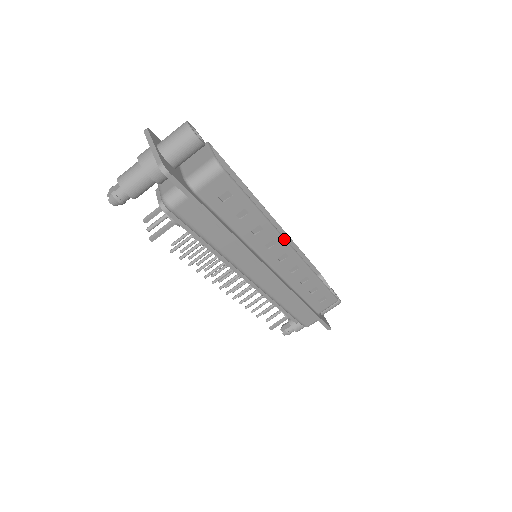
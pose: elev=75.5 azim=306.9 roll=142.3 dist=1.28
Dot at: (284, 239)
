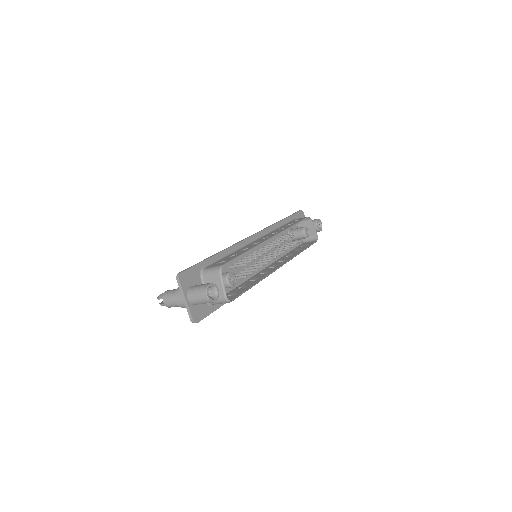
Dot at: (274, 271)
